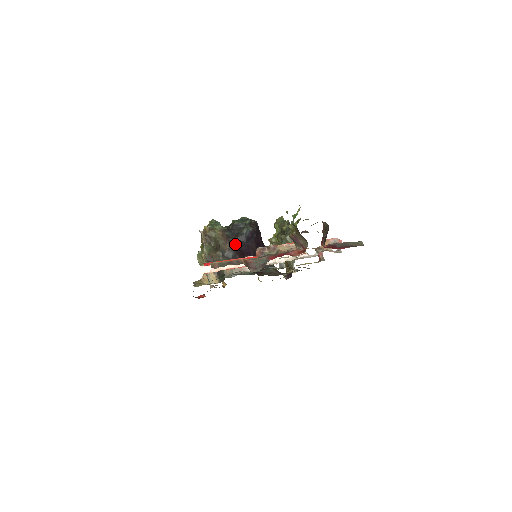
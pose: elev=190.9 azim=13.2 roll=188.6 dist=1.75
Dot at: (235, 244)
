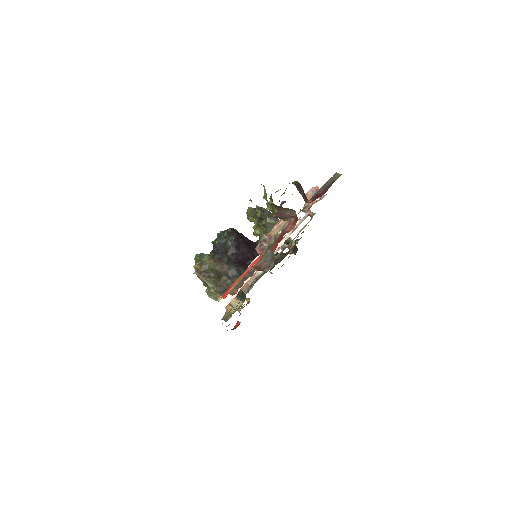
Dot at: (230, 260)
